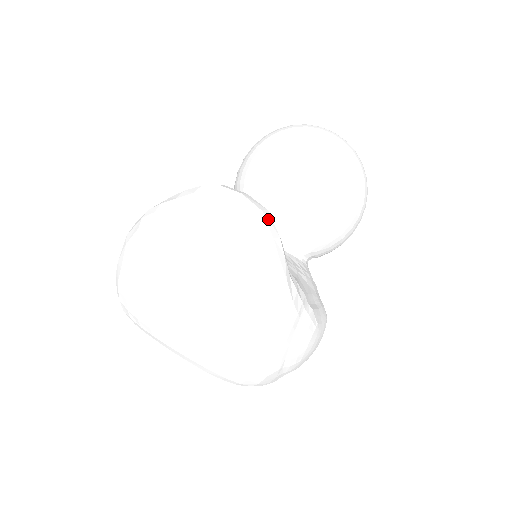
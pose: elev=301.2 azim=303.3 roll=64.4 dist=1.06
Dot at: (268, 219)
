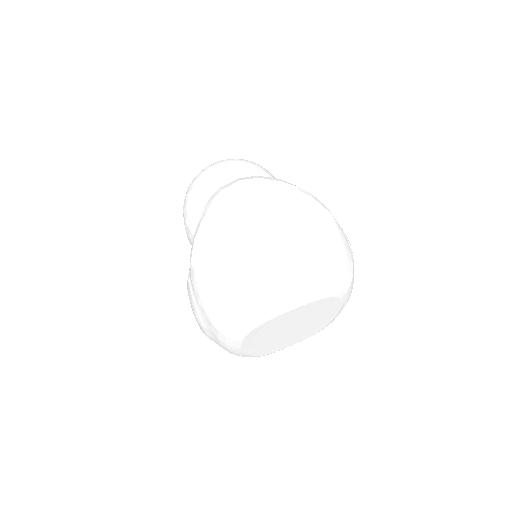
Dot at: occluded
